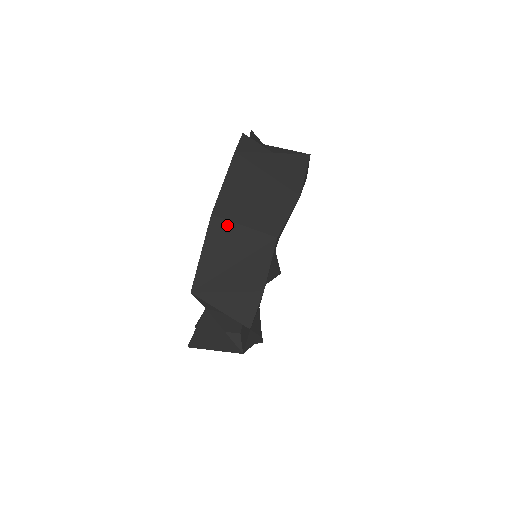
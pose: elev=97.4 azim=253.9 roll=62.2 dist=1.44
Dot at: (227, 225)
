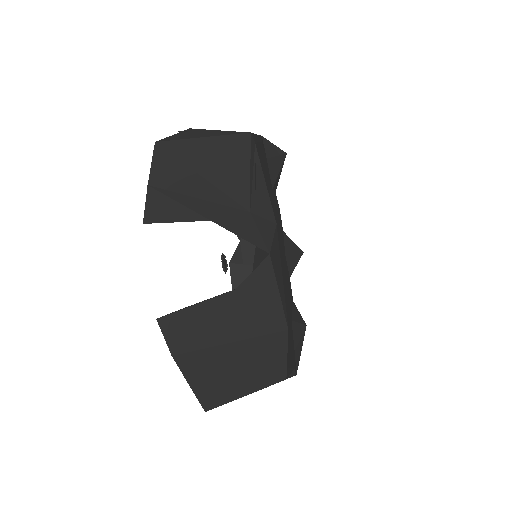
Dot at: occluded
